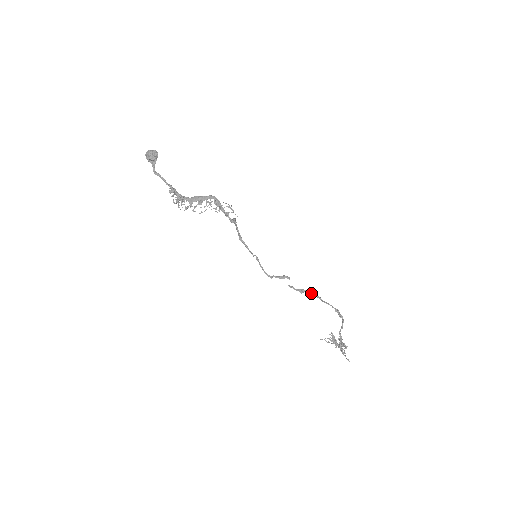
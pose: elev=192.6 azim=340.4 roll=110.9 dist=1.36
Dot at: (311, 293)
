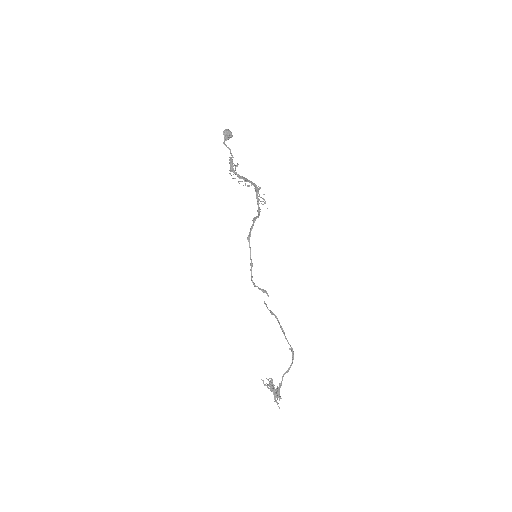
Dot at: (278, 321)
